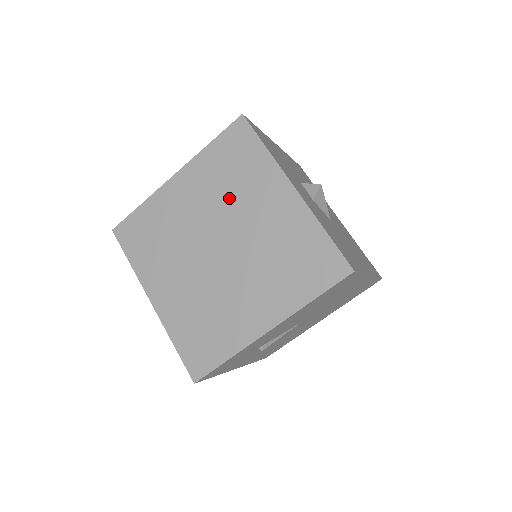
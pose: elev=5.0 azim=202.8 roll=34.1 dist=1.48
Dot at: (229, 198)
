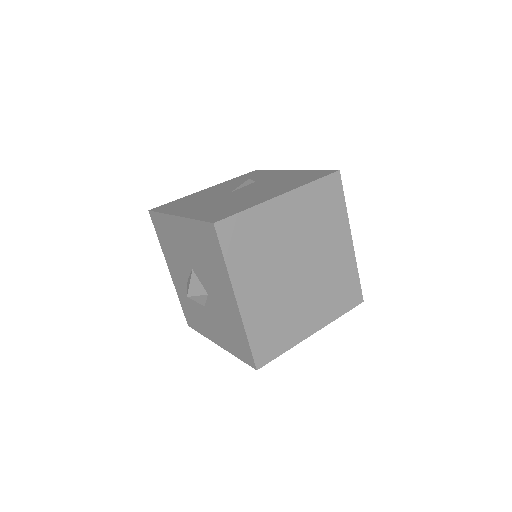
Dot at: (316, 231)
